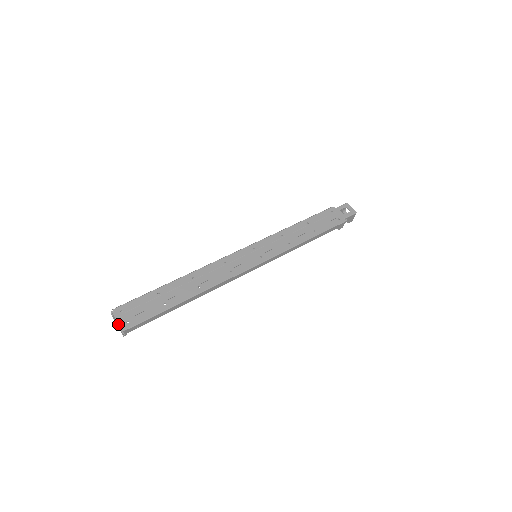
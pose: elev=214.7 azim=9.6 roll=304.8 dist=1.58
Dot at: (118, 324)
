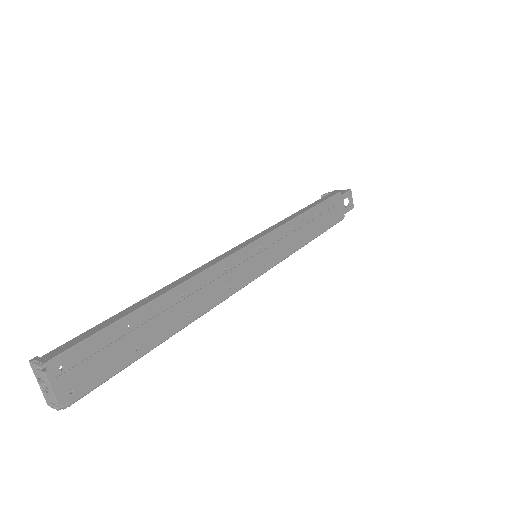
Dot at: (51, 395)
